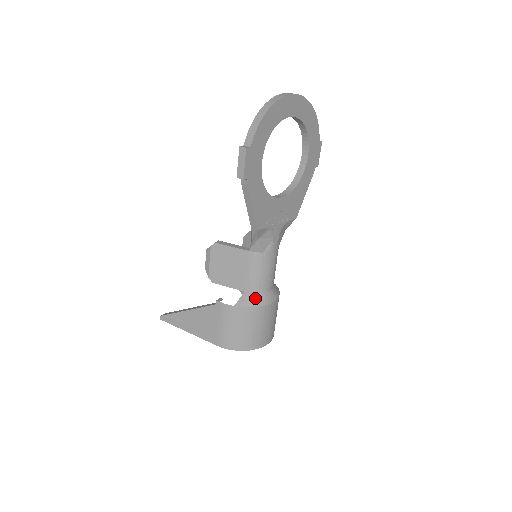
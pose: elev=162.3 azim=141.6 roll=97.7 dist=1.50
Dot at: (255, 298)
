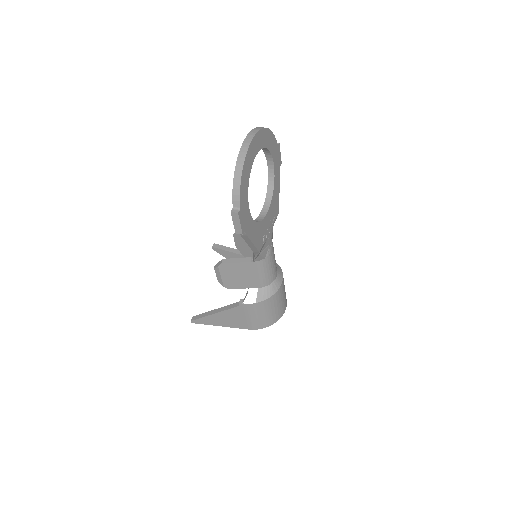
Dot at: (269, 289)
